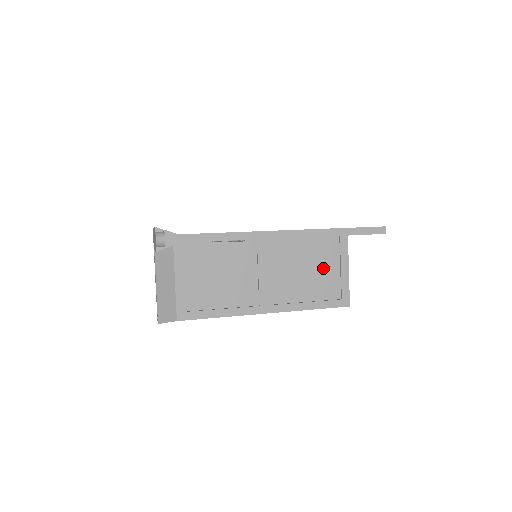
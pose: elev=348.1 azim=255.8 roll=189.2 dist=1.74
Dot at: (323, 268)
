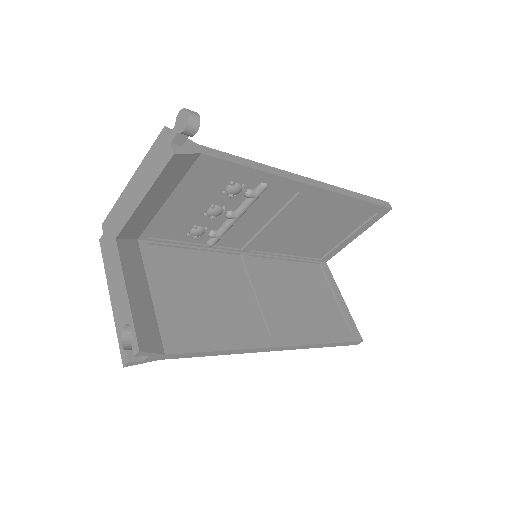
Dot at: (319, 296)
